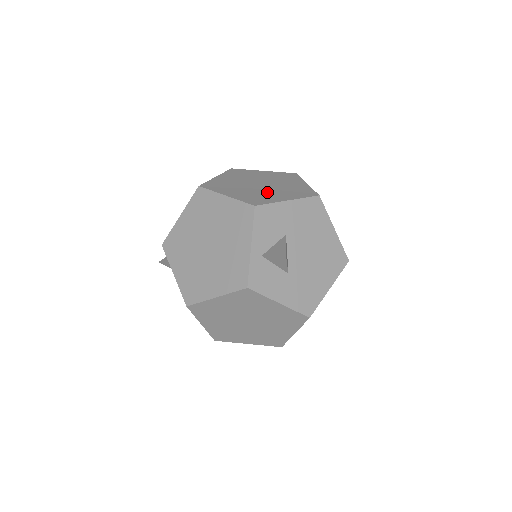
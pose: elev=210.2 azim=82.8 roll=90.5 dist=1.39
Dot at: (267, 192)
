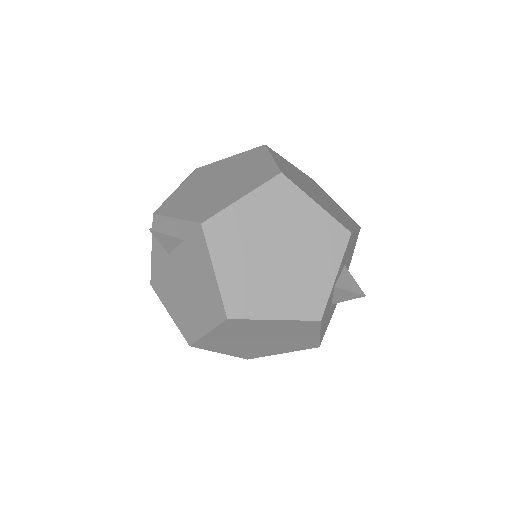
Dot at: (333, 209)
